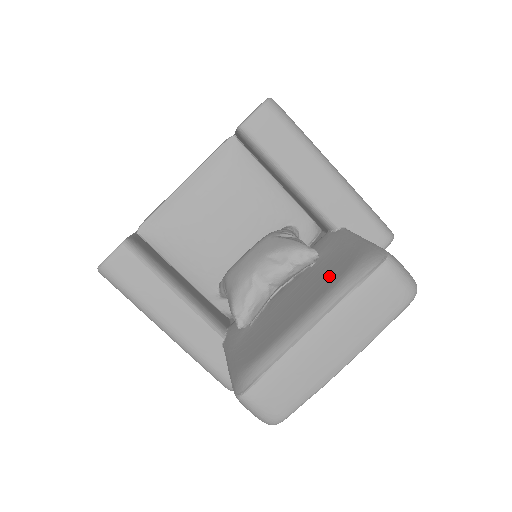
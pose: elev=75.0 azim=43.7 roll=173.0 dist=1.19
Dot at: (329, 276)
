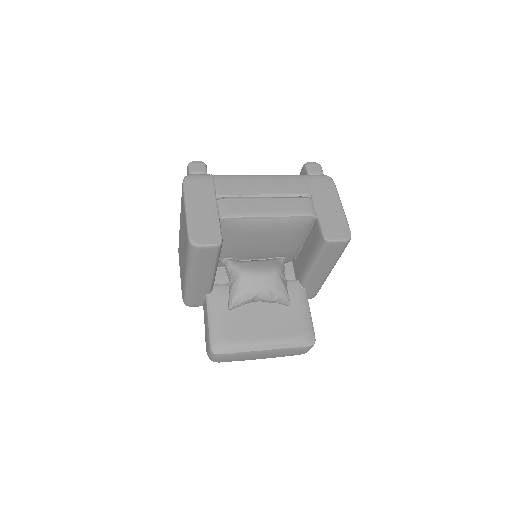
Dot at: (287, 326)
